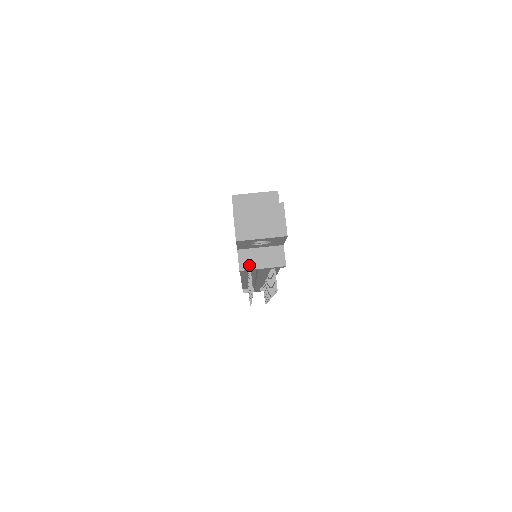
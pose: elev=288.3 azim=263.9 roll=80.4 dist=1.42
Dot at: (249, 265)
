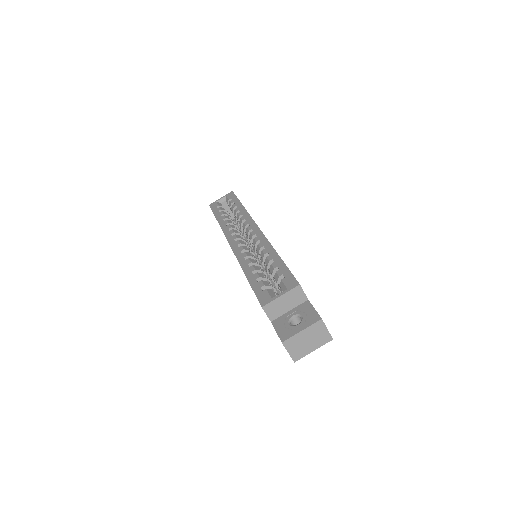
Dot at: occluded
